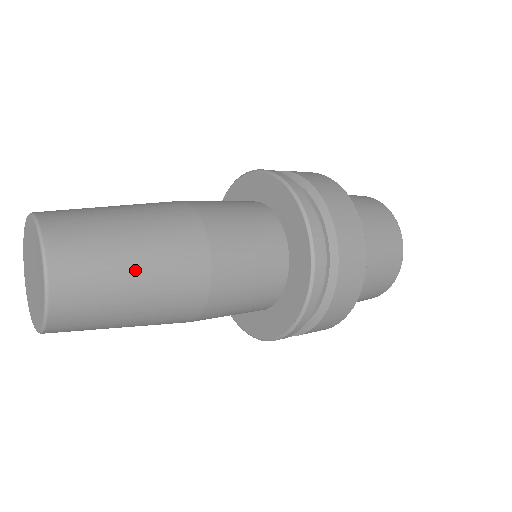
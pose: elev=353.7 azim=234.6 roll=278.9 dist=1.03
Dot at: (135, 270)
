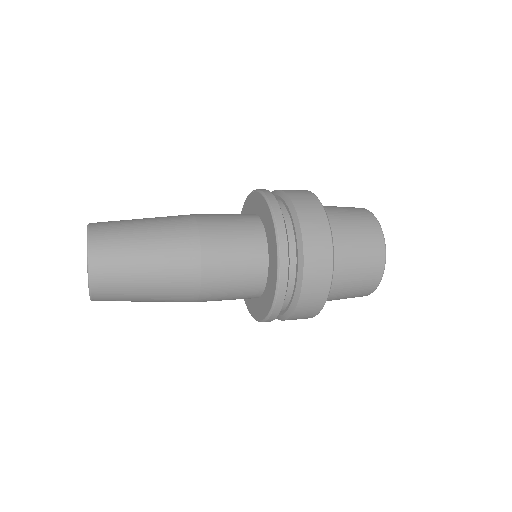
Dot at: (145, 254)
